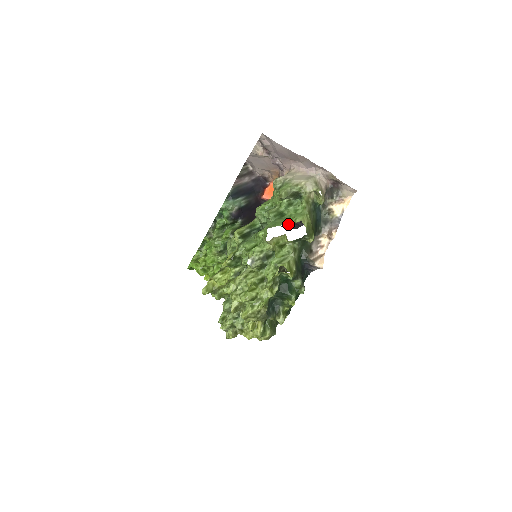
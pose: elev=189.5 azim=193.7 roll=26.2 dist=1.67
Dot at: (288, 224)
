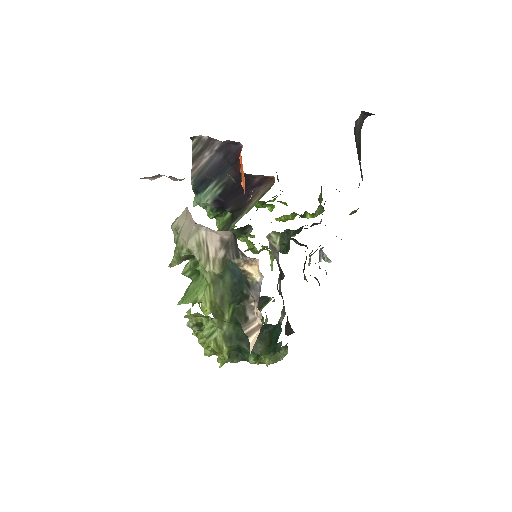
Dot at: occluded
